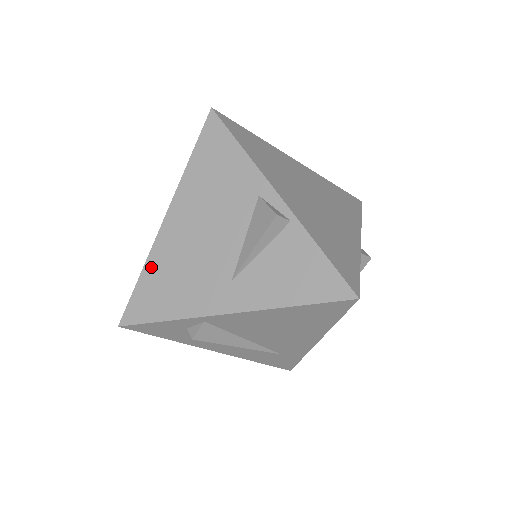
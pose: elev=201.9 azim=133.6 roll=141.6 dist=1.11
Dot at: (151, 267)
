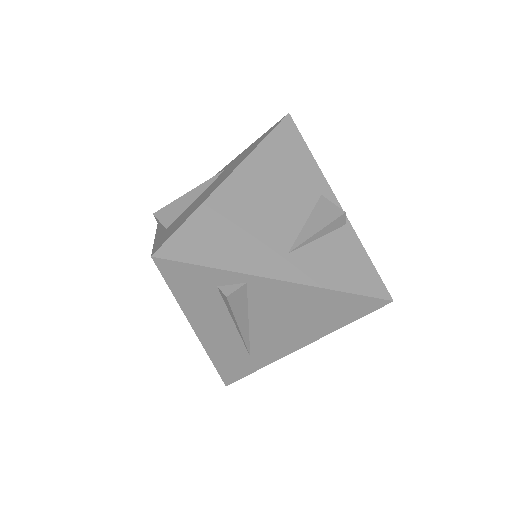
Dot at: (205, 213)
